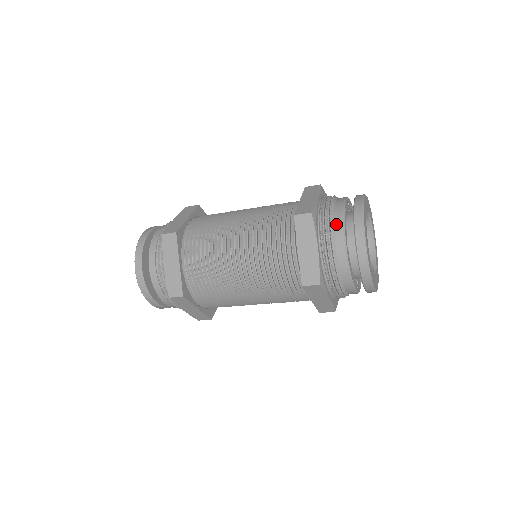
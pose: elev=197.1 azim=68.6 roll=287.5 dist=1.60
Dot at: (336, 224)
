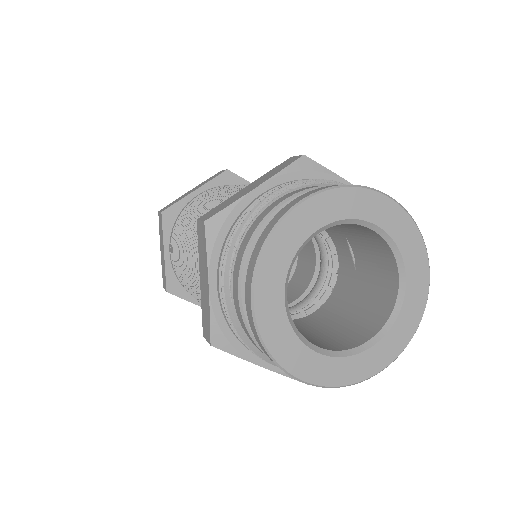
Dot at: (252, 343)
